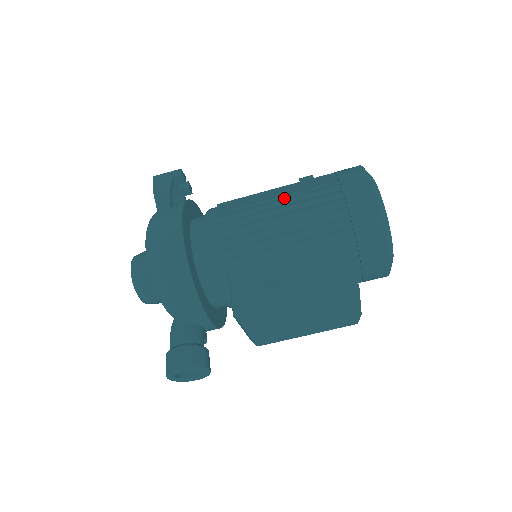
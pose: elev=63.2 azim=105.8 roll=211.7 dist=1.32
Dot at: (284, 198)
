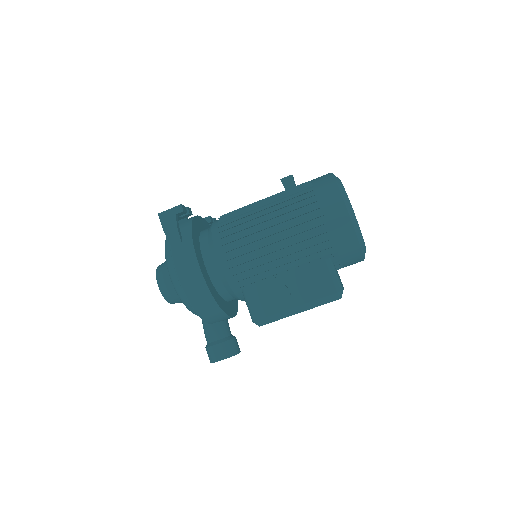
Dot at: (276, 224)
